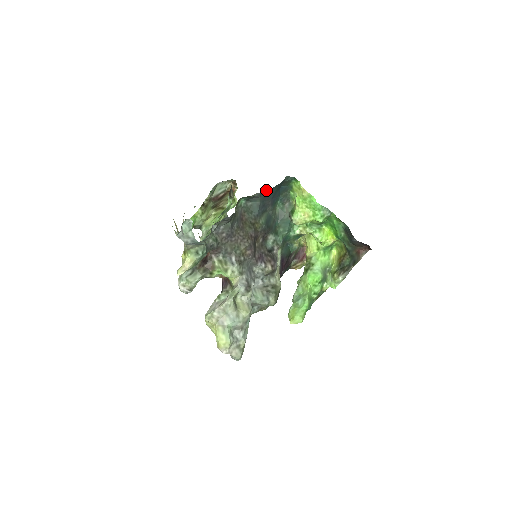
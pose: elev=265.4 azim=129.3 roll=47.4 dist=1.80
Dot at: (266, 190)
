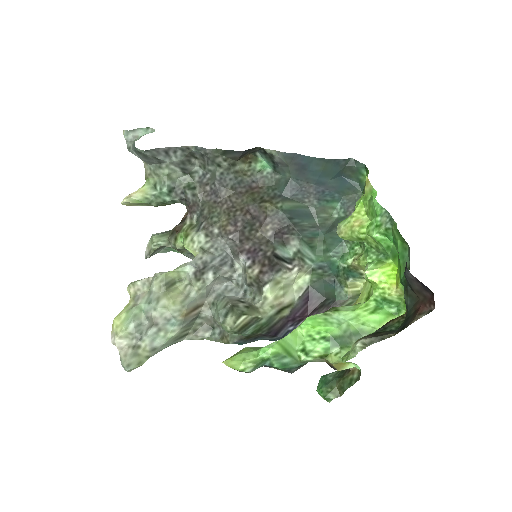
Dot at: (299, 157)
